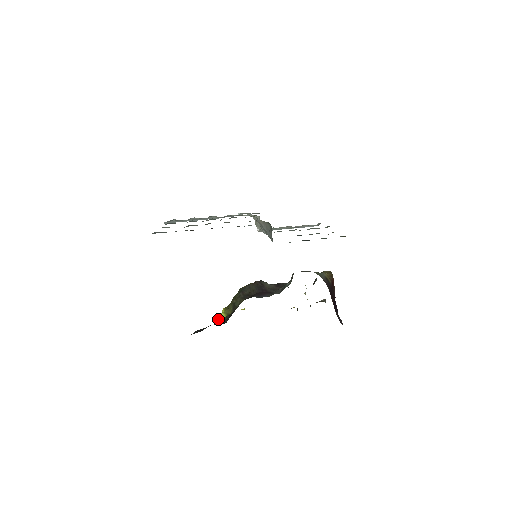
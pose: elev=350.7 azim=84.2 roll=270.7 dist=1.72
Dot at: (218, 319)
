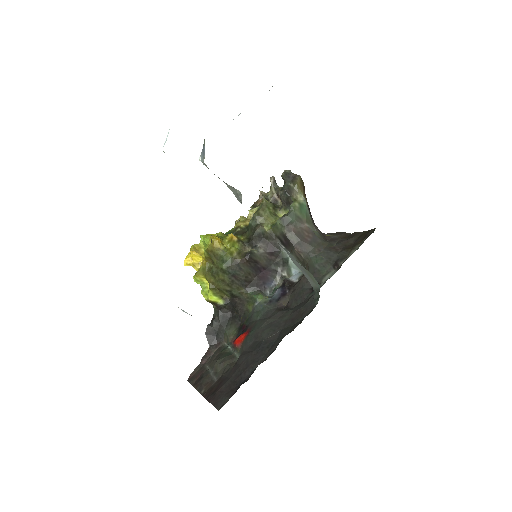
Dot at: (211, 303)
